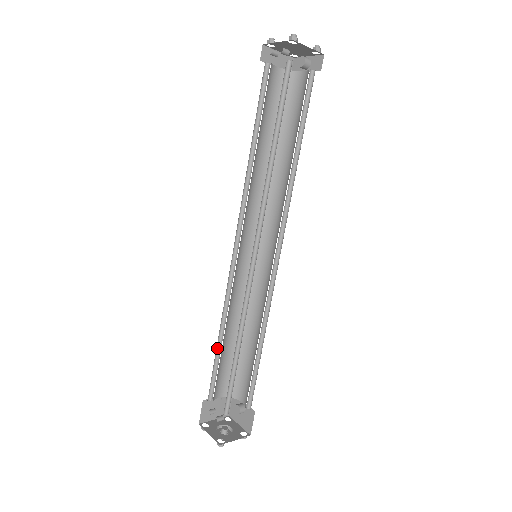
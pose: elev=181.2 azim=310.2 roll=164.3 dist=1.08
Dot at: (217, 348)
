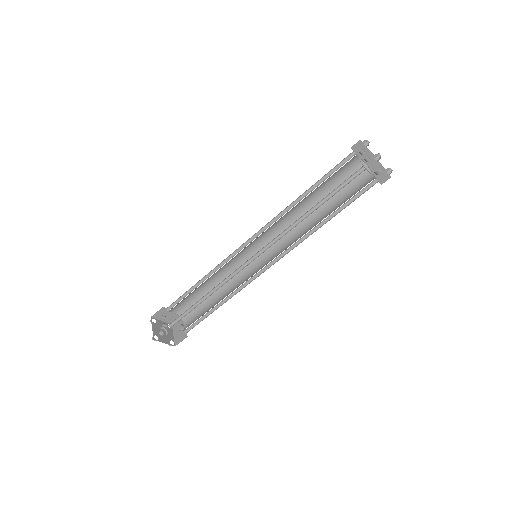
Dot at: (193, 286)
